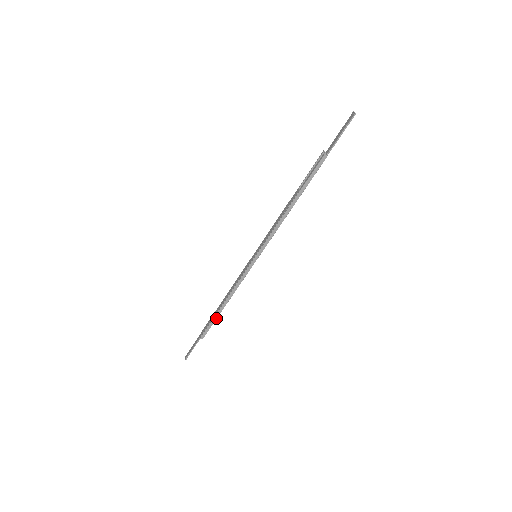
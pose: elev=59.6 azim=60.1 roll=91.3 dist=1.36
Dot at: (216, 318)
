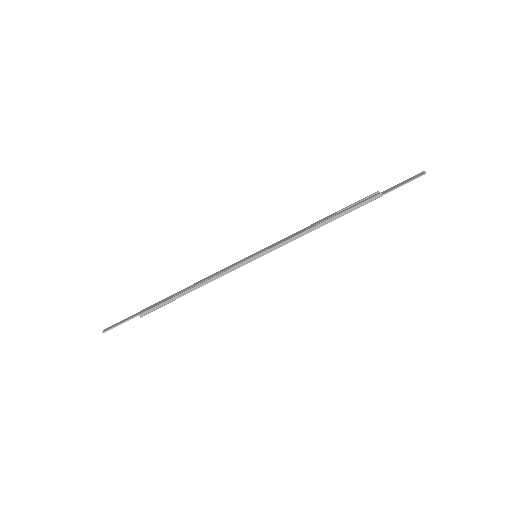
Dot at: (172, 300)
